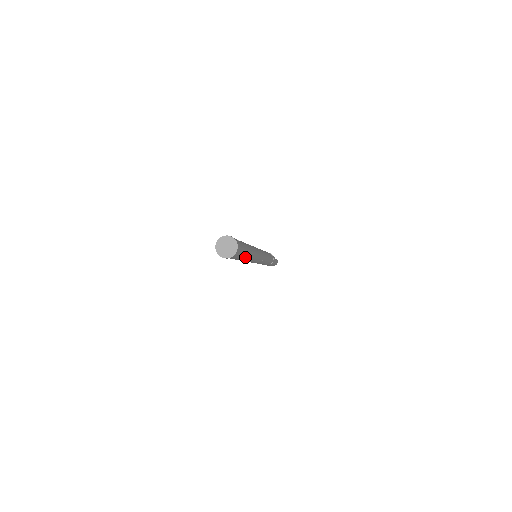
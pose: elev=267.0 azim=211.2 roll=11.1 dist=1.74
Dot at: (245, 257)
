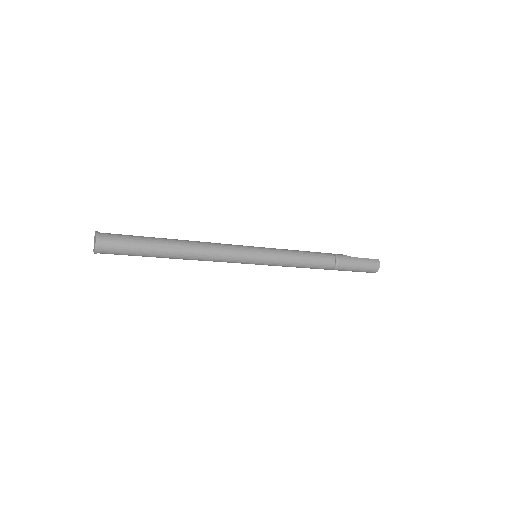
Dot at: (158, 248)
